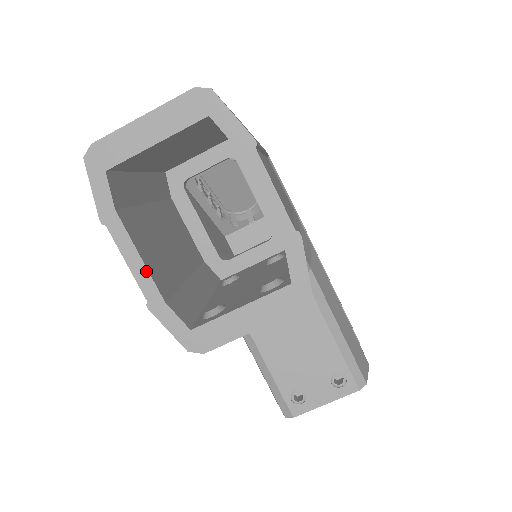
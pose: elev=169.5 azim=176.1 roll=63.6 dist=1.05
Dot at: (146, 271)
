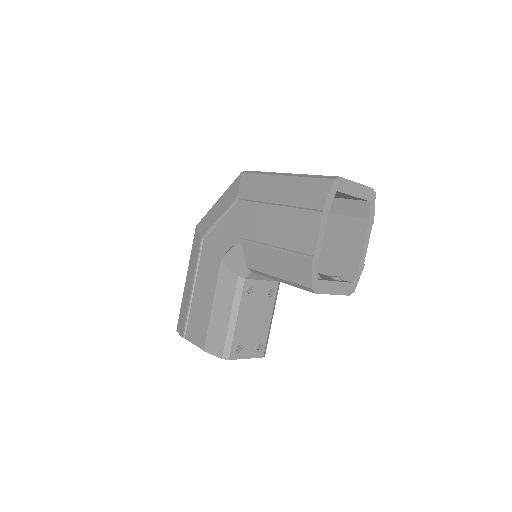
Dot at: (322, 242)
